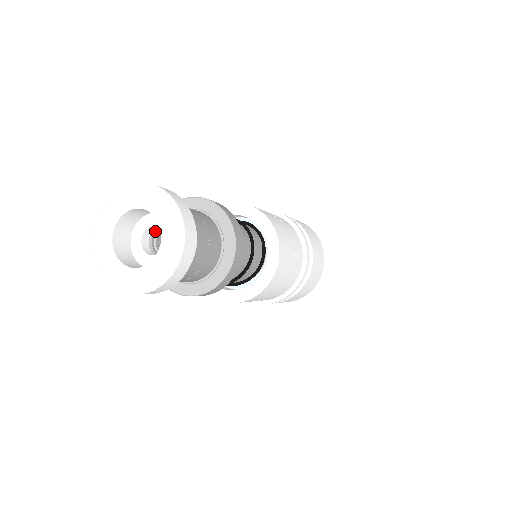
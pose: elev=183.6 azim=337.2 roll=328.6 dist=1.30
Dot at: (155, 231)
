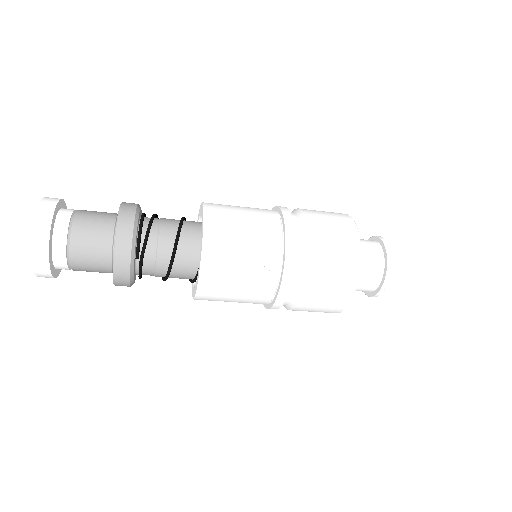
Dot at: occluded
